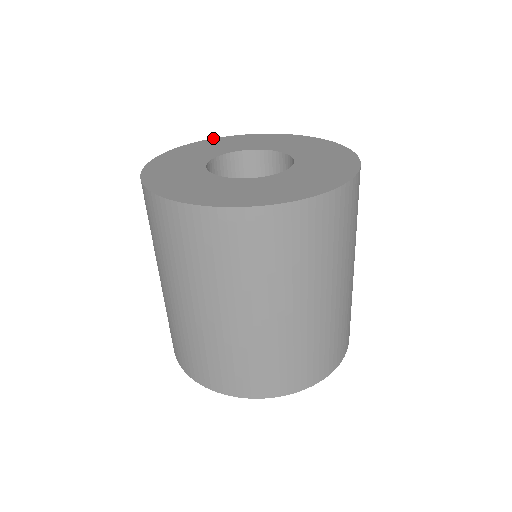
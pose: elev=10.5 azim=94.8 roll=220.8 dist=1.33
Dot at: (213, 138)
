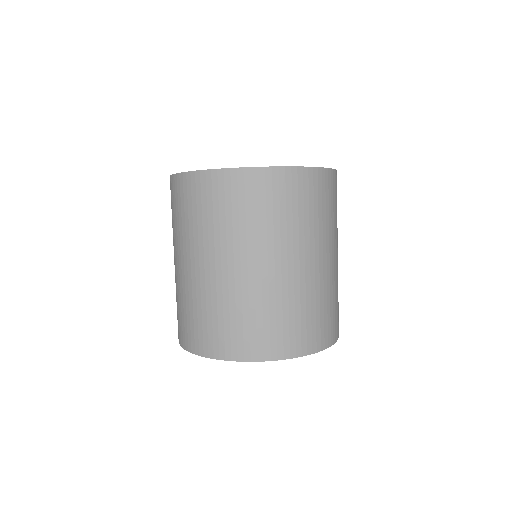
Dot at: occluded
